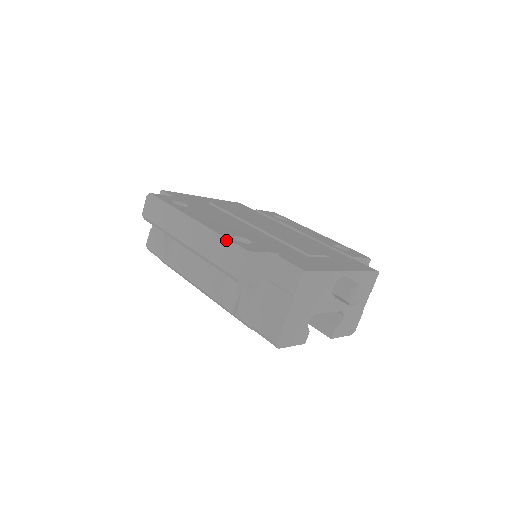
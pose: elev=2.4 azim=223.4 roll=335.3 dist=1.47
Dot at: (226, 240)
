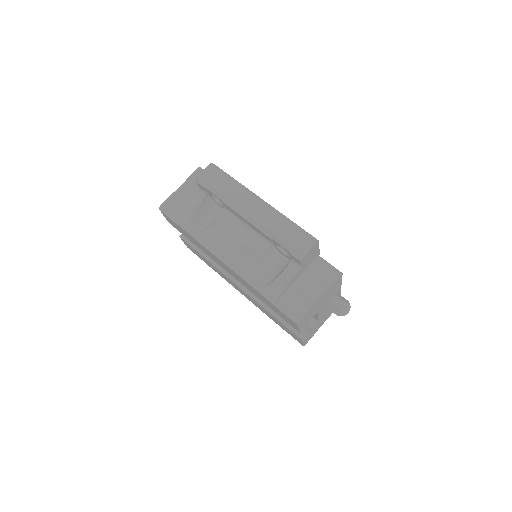
Dot at: (298, 226)
